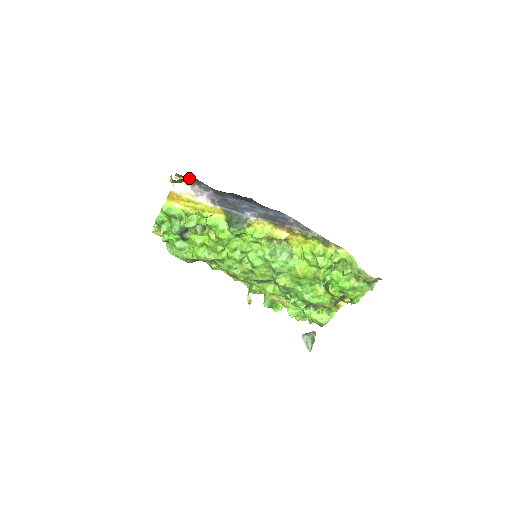
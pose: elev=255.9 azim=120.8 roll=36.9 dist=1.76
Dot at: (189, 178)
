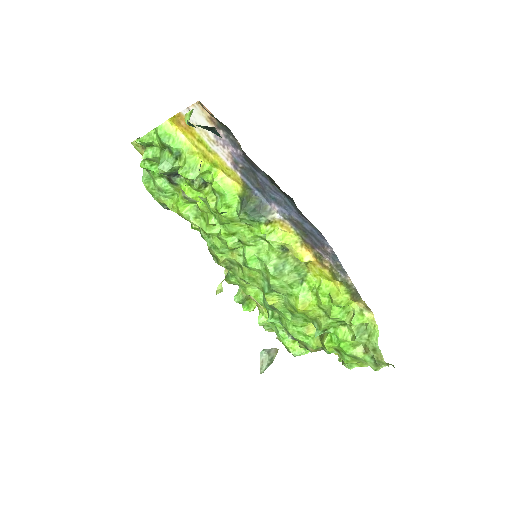
Dot at: (217, 119)
